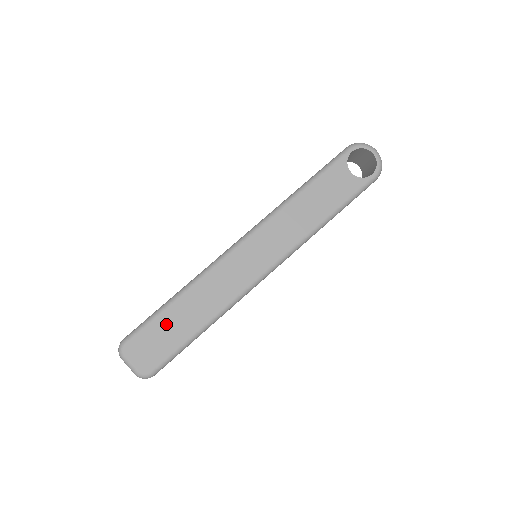
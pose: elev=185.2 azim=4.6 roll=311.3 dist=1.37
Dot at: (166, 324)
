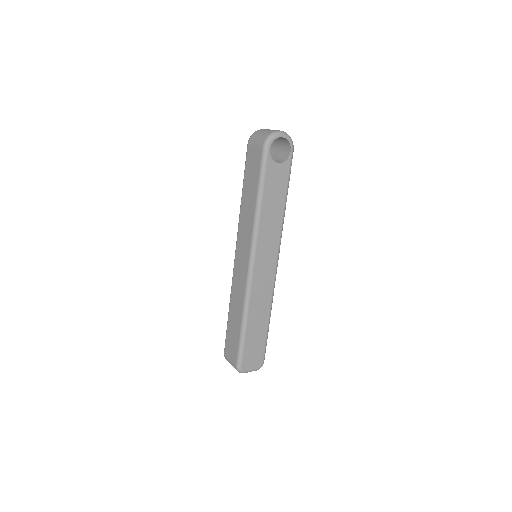
Dot at: (251, 340)
